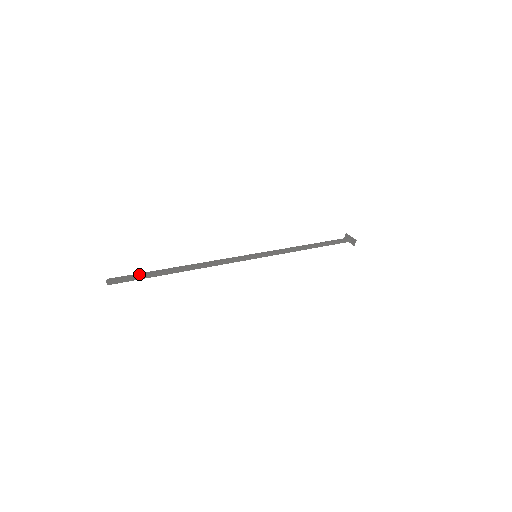
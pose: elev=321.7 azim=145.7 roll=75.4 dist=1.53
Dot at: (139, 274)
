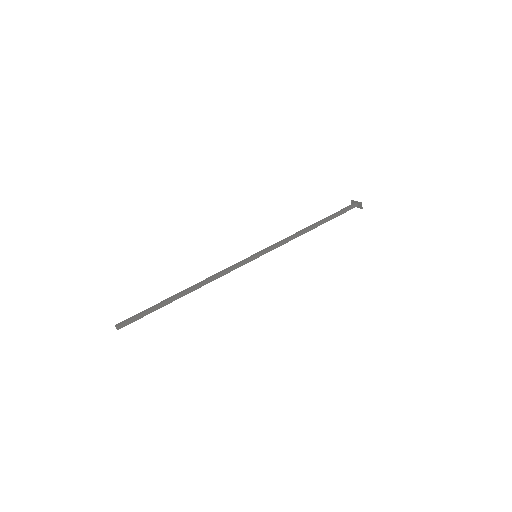
Dot at: (143, 311)
